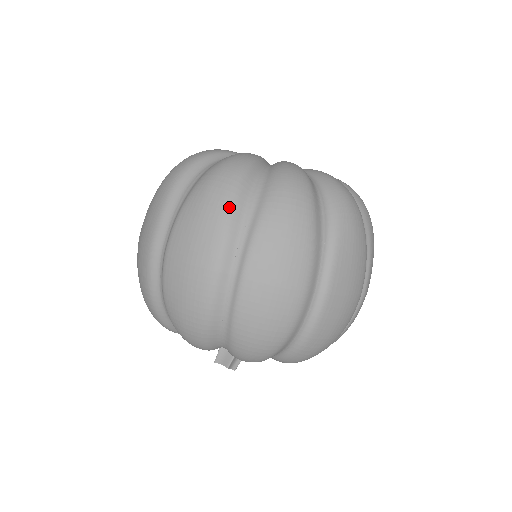
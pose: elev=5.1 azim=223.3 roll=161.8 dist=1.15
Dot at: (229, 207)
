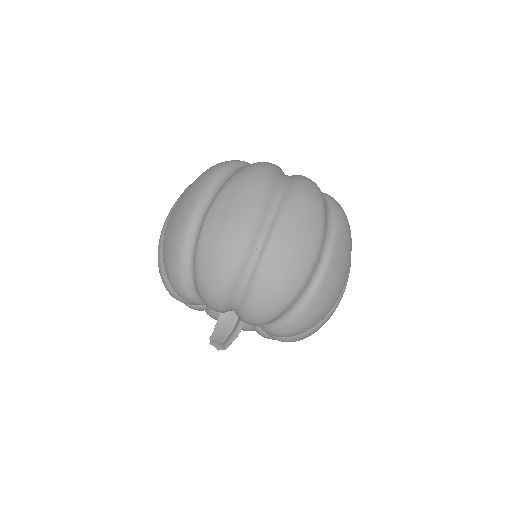
Dot at: (266, 186)
